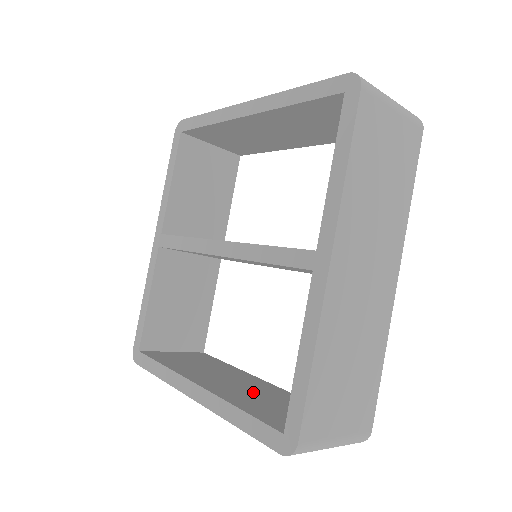
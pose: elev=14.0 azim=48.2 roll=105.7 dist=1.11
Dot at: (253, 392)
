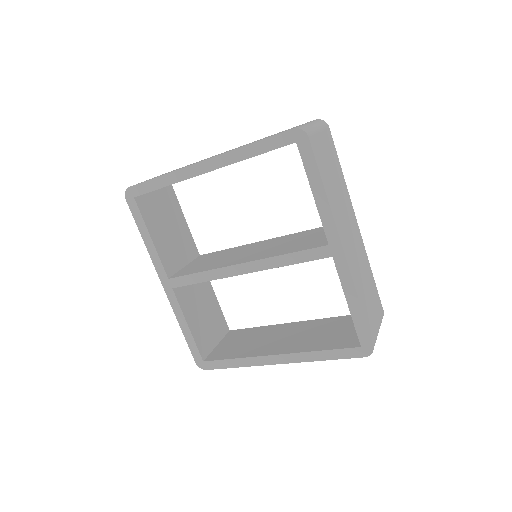
Dot at: (306, 335)
